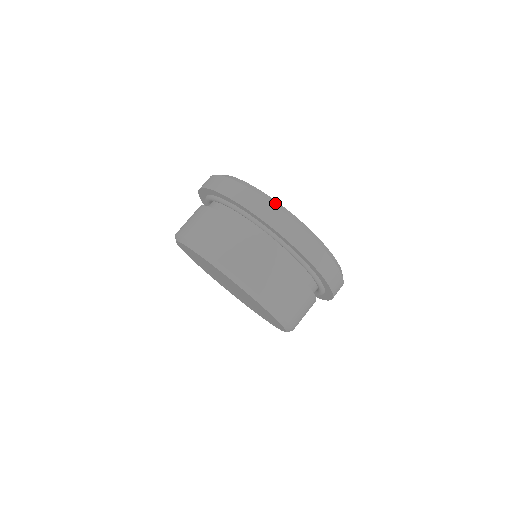
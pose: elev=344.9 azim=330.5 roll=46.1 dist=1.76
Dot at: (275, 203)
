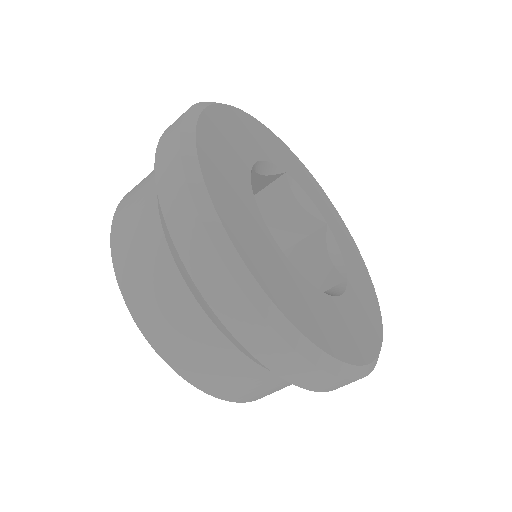
Dot at: (187, 127)
